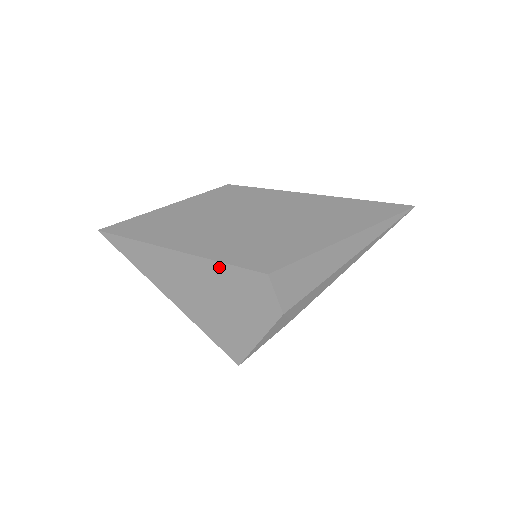
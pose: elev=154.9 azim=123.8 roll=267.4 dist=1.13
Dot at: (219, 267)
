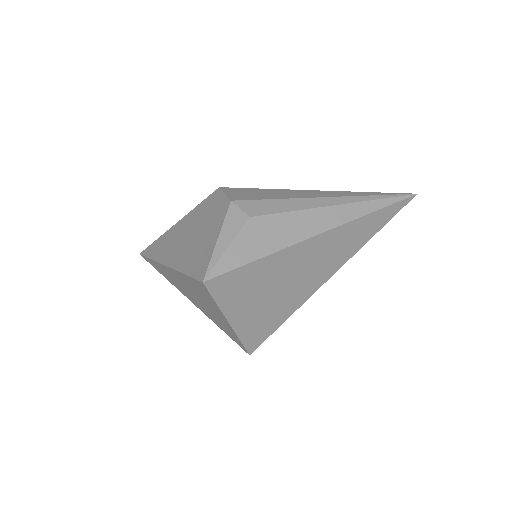
Dot at: (194, 212)
